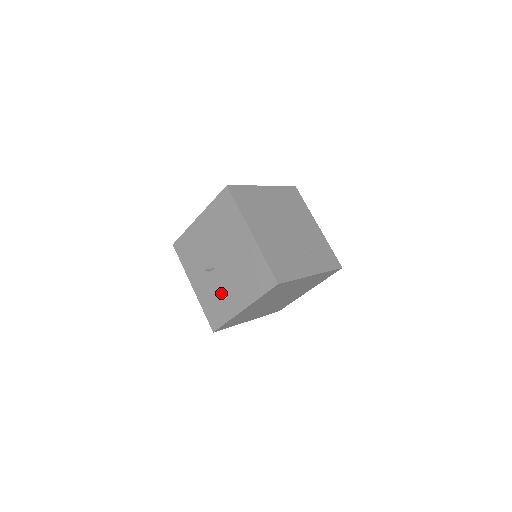
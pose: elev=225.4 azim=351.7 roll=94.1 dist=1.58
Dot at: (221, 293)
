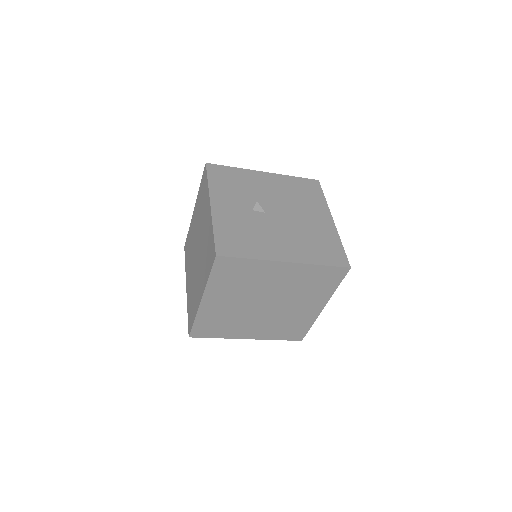
Dot at: (260, 233)
